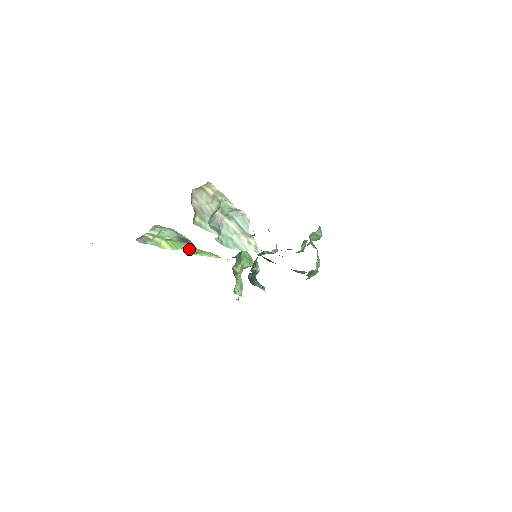
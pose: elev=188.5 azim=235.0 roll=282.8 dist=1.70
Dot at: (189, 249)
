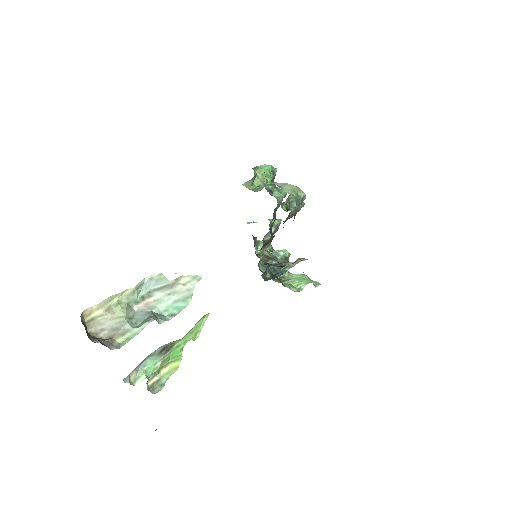
Dot at: (183, 345)
